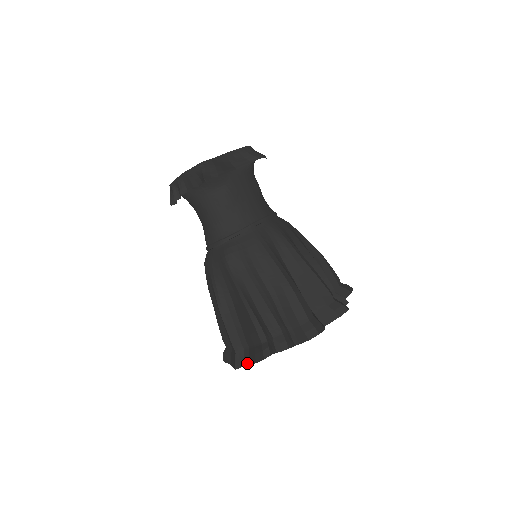
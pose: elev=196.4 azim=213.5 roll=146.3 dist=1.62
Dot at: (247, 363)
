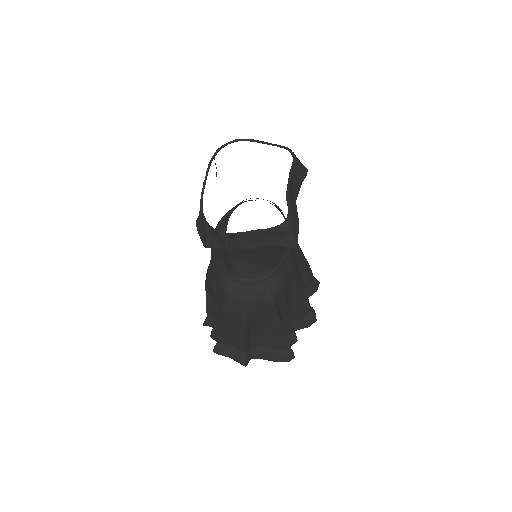
Dot at: (255, 357)
